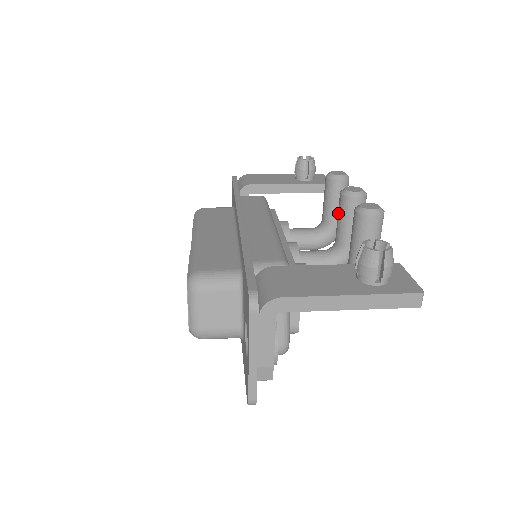
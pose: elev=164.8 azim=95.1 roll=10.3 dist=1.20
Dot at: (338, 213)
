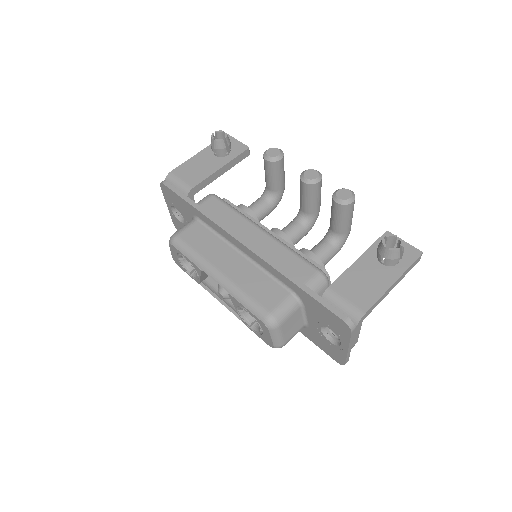
Dot at: (303, 195)
